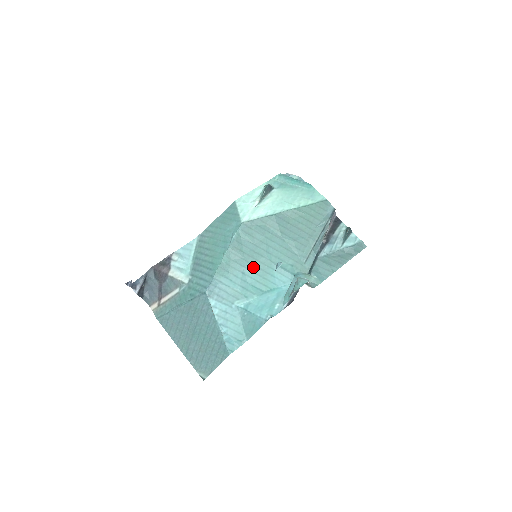
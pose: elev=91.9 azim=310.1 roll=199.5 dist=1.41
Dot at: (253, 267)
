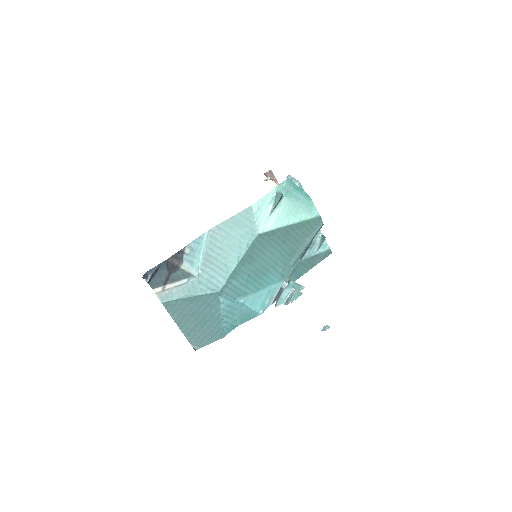
Dot at: (257, 271)
